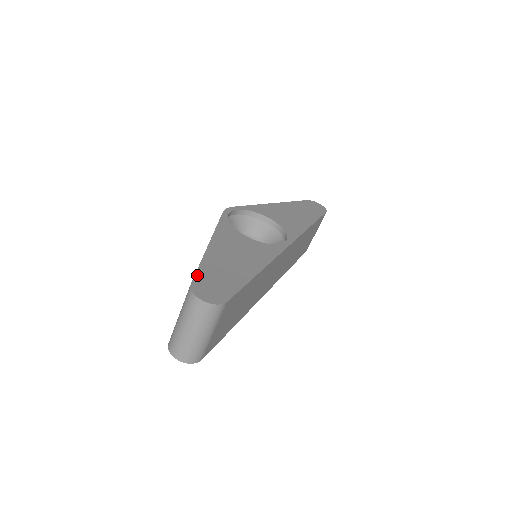
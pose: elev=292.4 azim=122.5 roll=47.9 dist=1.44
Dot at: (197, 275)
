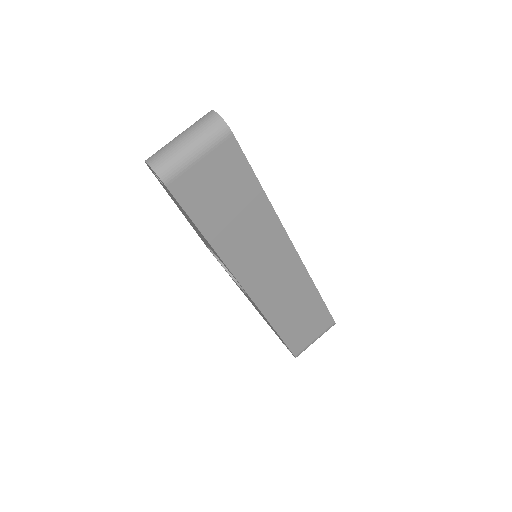
Dot at: occluded
